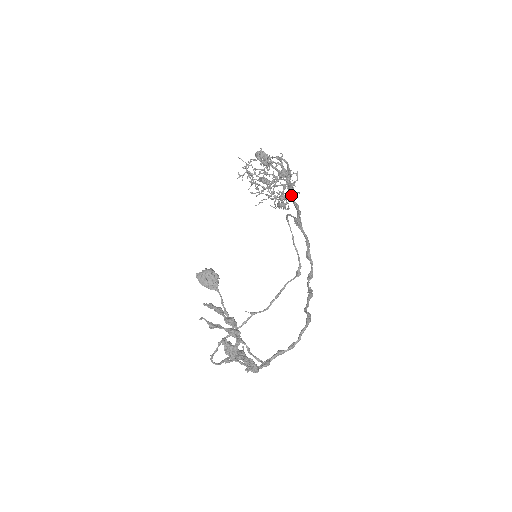
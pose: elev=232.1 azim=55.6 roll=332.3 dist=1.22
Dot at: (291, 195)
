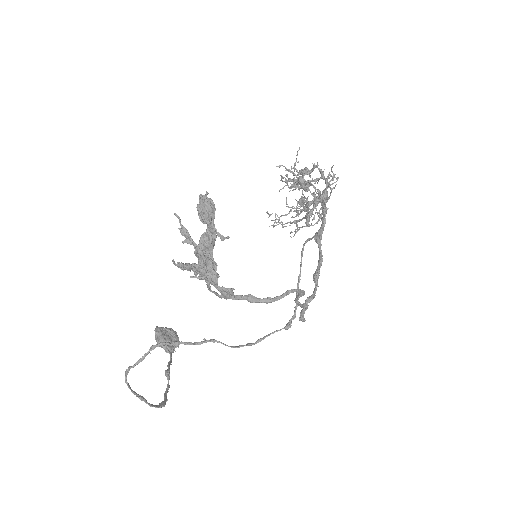
Dot at: (324, 198)
